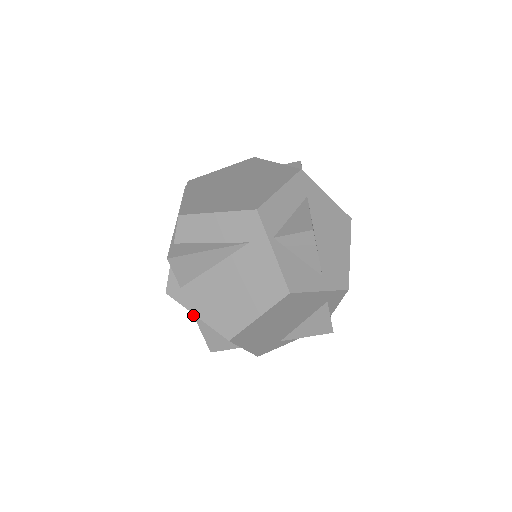
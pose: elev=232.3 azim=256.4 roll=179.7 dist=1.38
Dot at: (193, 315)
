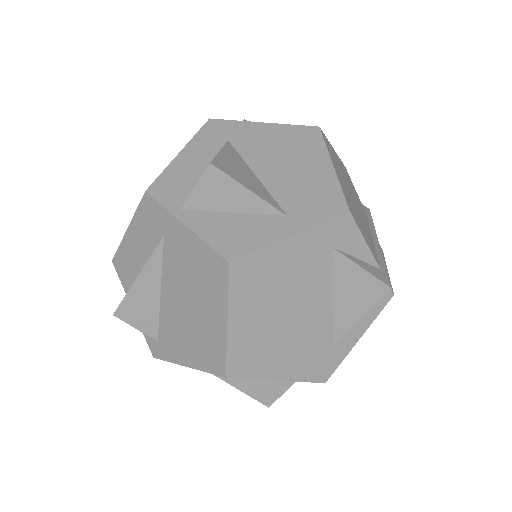
Dot at: occluded
